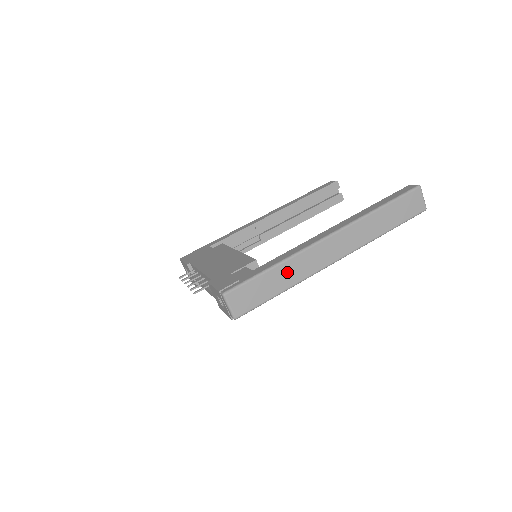
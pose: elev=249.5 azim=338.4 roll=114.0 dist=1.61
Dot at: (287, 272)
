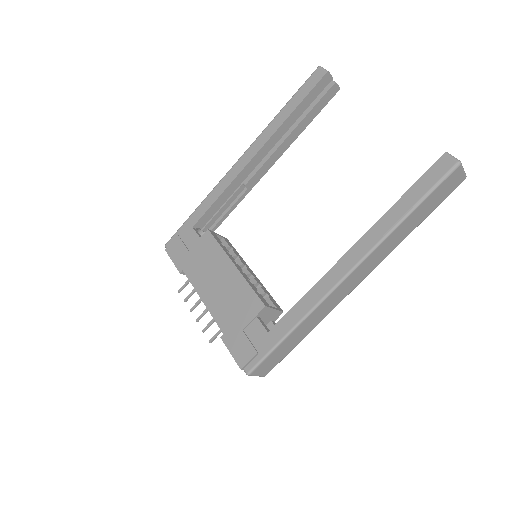
Dot at: (306, 326)
